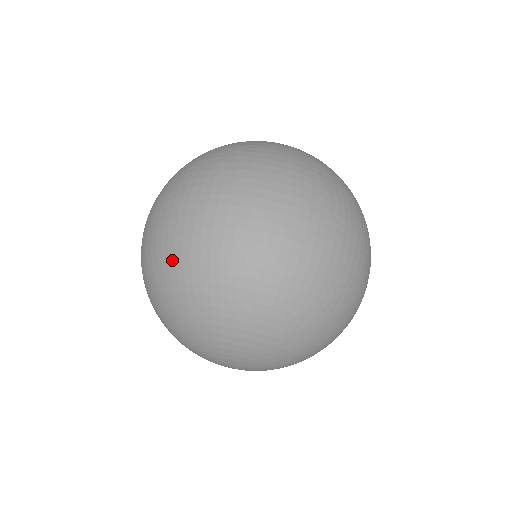
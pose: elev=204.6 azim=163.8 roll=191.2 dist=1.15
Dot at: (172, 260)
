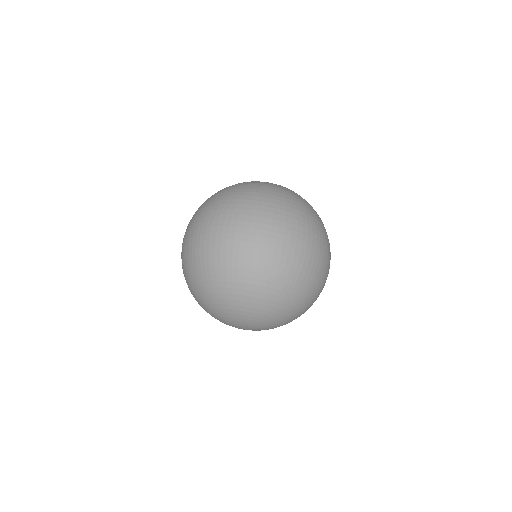
Dot at: (186, 271)
